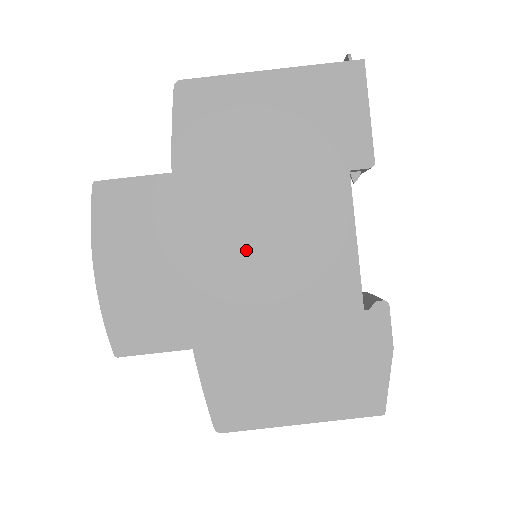
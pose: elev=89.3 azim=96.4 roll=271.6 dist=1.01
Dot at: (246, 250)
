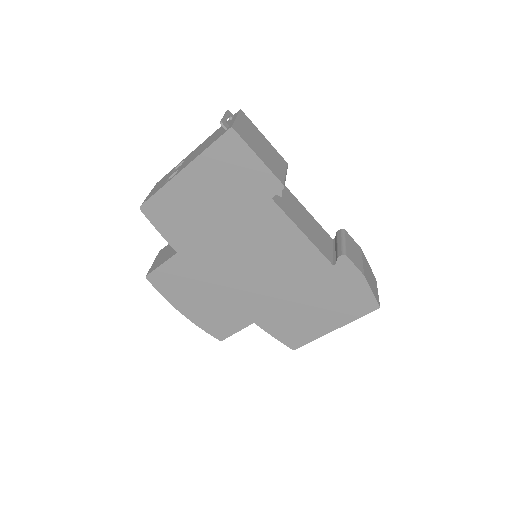
Dot at: (245, 269)
